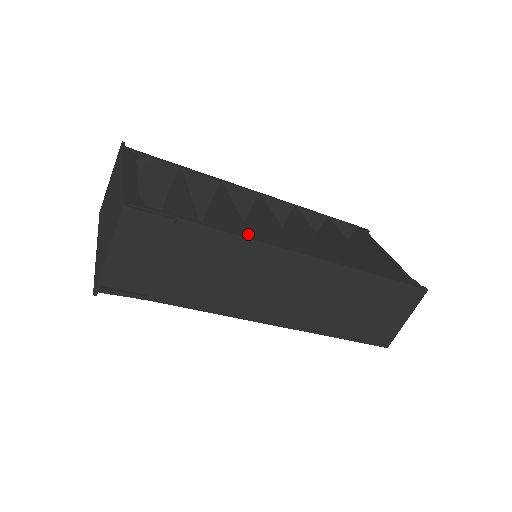
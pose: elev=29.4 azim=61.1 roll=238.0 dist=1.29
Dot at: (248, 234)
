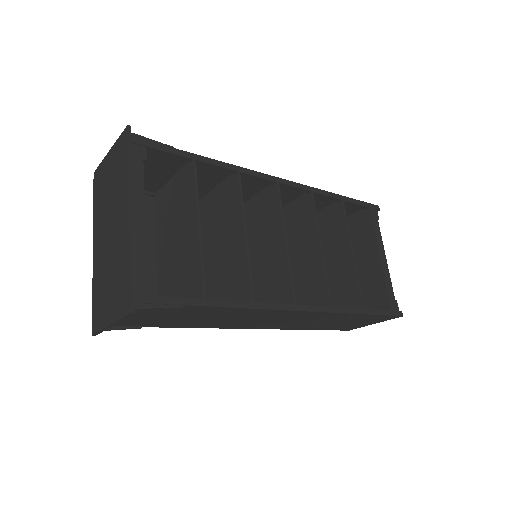
Dot at: (252, 299)
